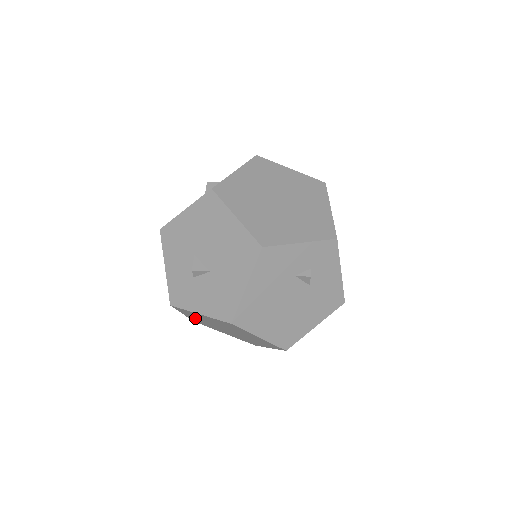
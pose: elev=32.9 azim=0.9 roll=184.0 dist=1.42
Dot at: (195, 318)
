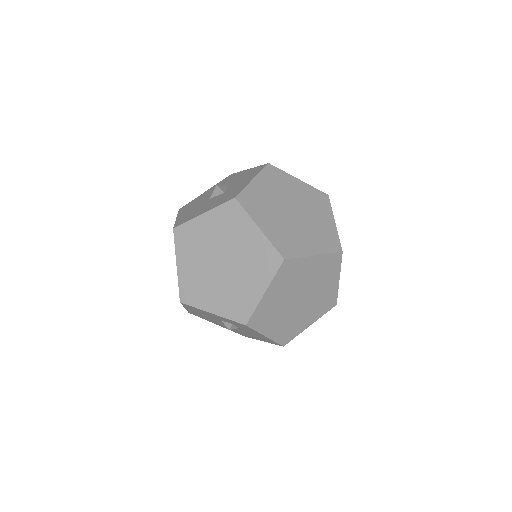
Dot at: occluded
